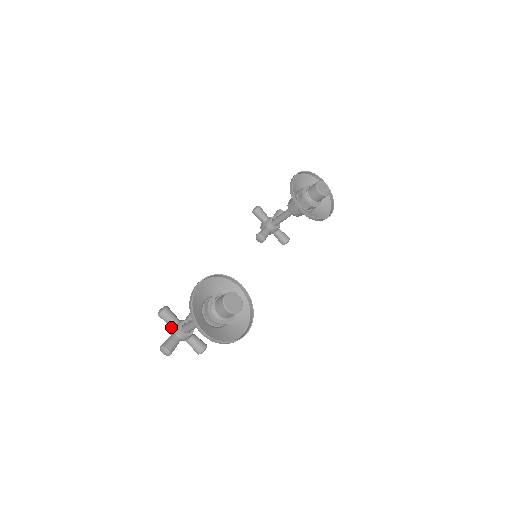
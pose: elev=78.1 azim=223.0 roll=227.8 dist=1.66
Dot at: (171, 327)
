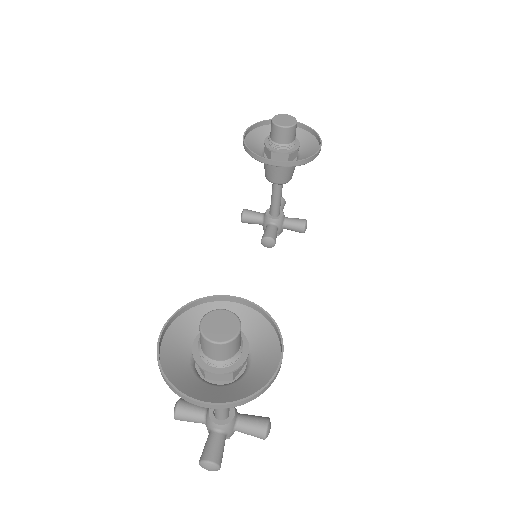
Dot at: occluded
